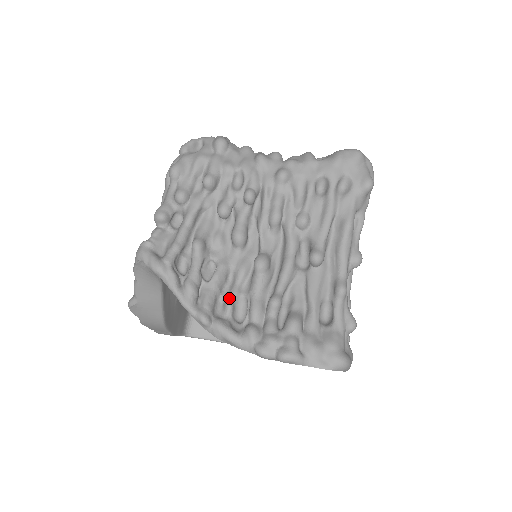
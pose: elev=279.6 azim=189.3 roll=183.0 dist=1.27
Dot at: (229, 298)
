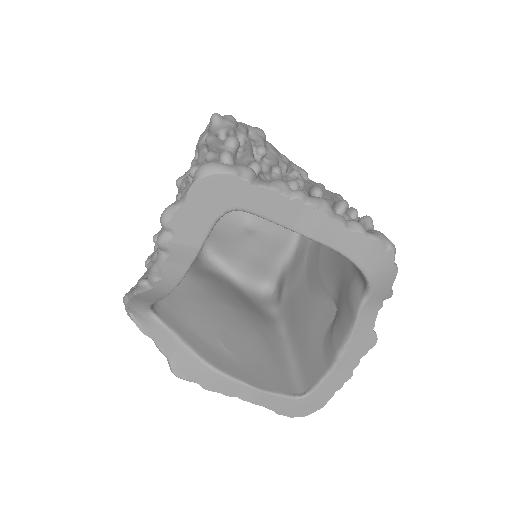
Dot at: occluded
